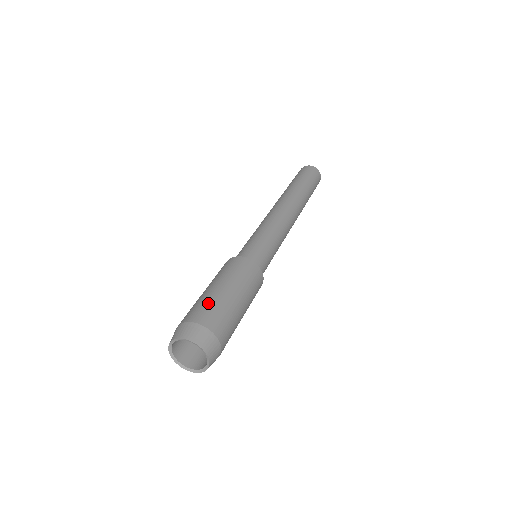
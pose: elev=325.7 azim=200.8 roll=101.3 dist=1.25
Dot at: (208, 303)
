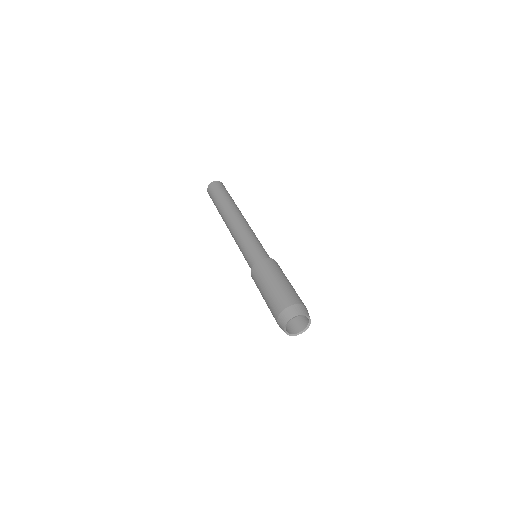
Dot at: (275, 298)
